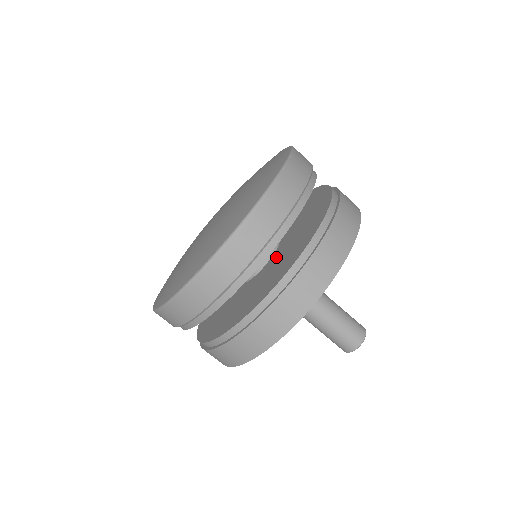
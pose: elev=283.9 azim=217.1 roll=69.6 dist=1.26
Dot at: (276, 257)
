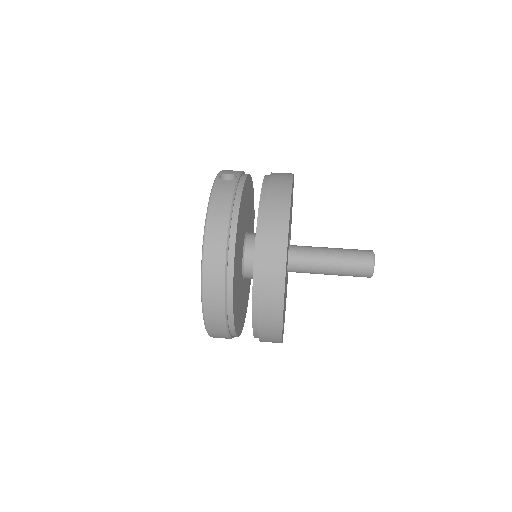
Dot at: occluded
